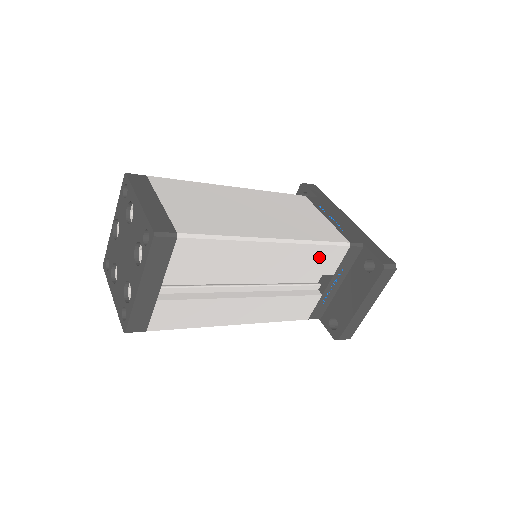
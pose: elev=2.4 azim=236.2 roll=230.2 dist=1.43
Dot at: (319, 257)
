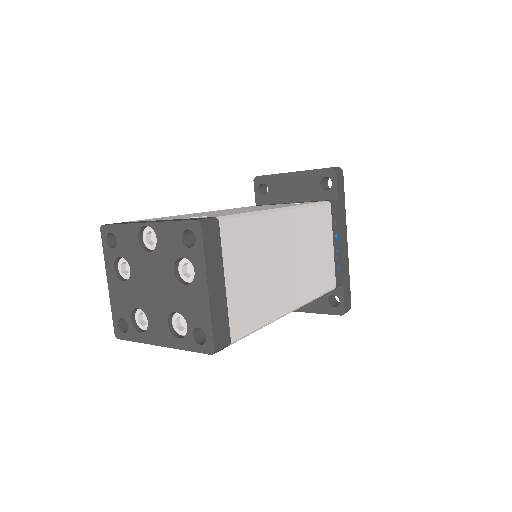
Dot at: occluded
